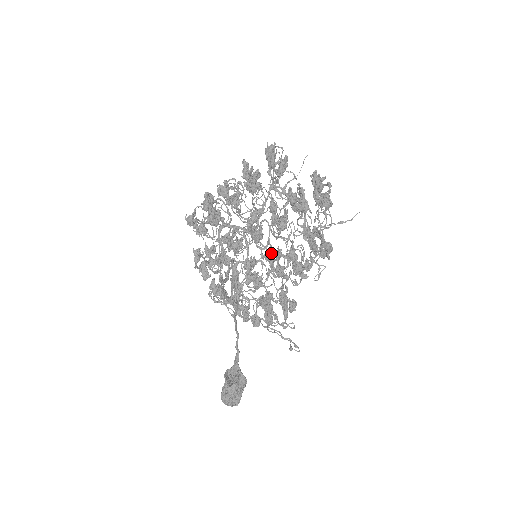
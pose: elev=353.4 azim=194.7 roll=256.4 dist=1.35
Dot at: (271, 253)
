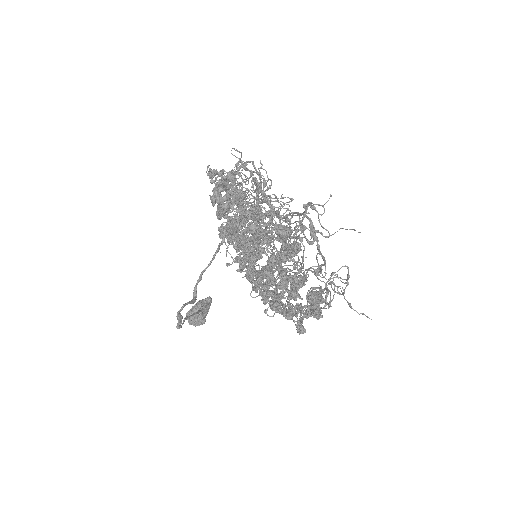
Dot at: (262, 275)
